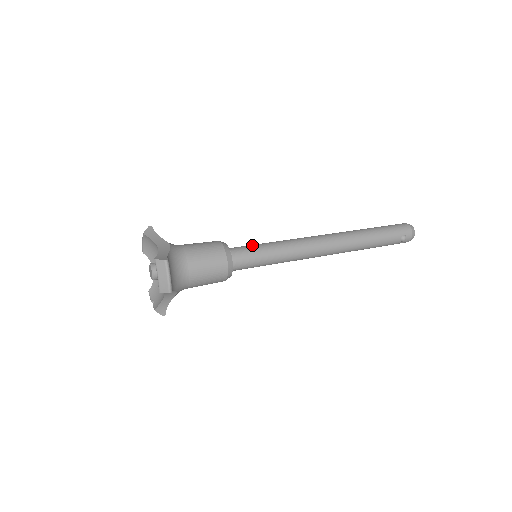
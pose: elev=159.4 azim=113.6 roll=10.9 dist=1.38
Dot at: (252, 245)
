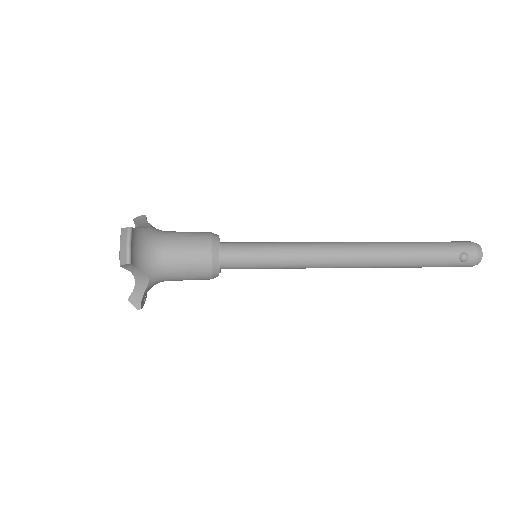
Dot at: (251, 242)
